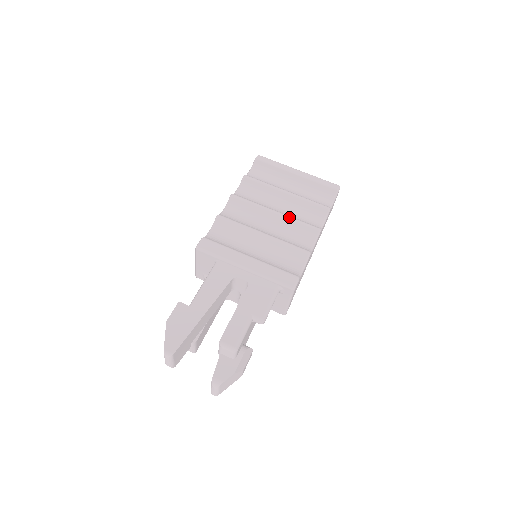
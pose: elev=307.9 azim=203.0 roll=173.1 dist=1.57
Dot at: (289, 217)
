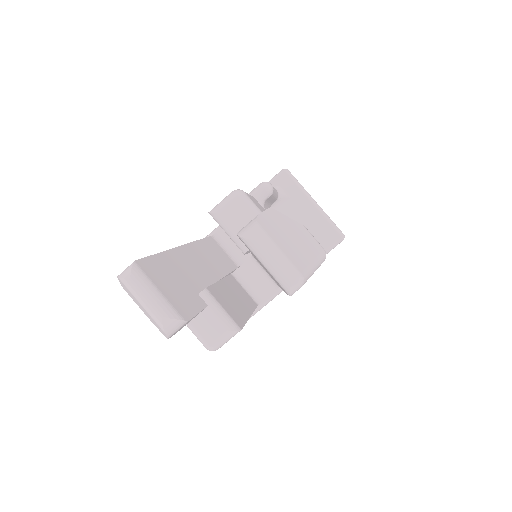
Dot at: occluded
